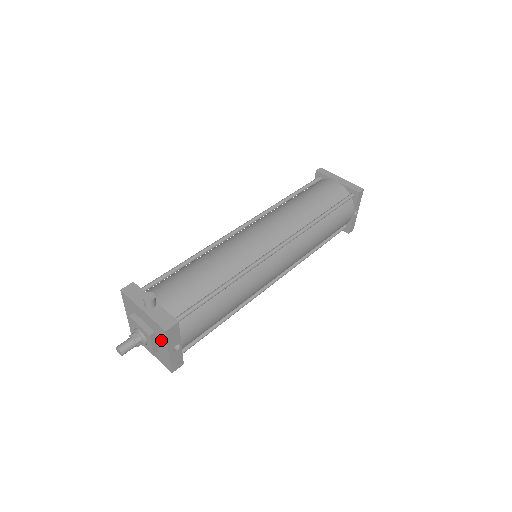
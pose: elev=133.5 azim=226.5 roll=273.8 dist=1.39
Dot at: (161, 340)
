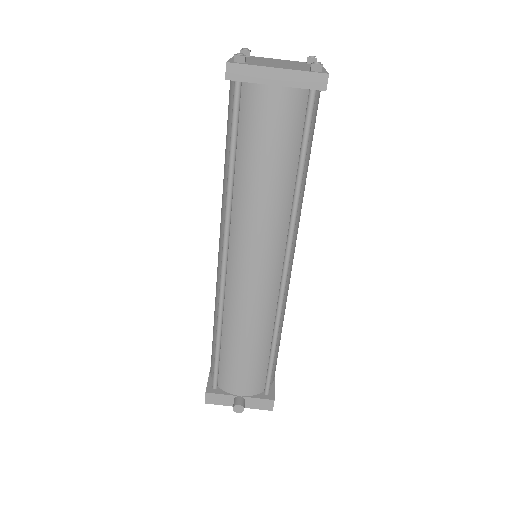
Dot at: occluded
